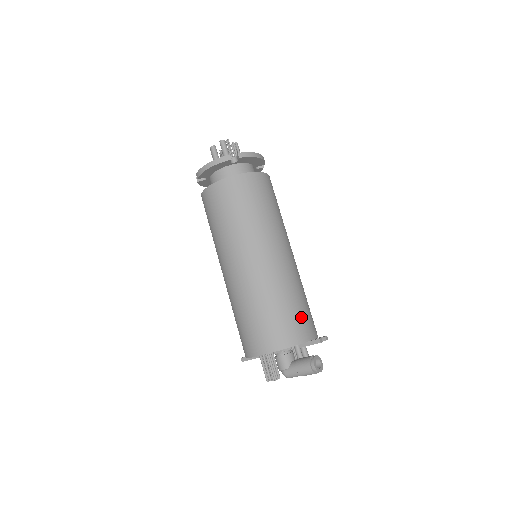
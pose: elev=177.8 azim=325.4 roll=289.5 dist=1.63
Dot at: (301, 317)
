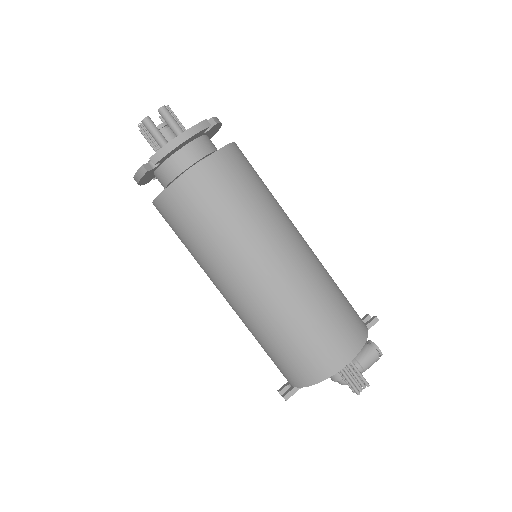
Dot at: occluded
